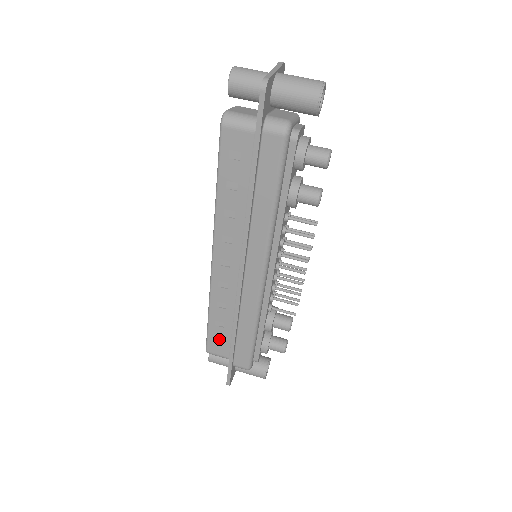
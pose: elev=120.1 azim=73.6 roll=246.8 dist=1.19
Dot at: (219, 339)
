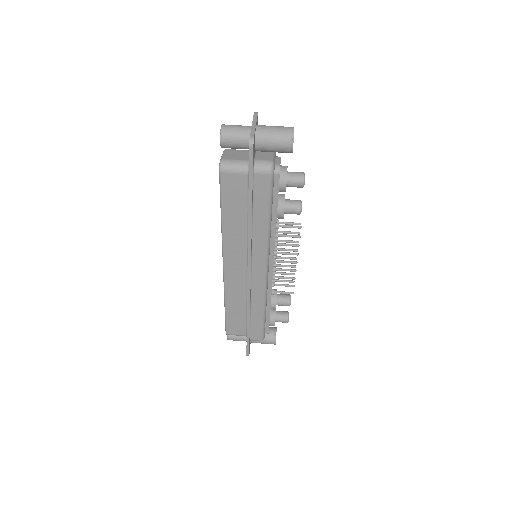
Dot at: (236, 323)
